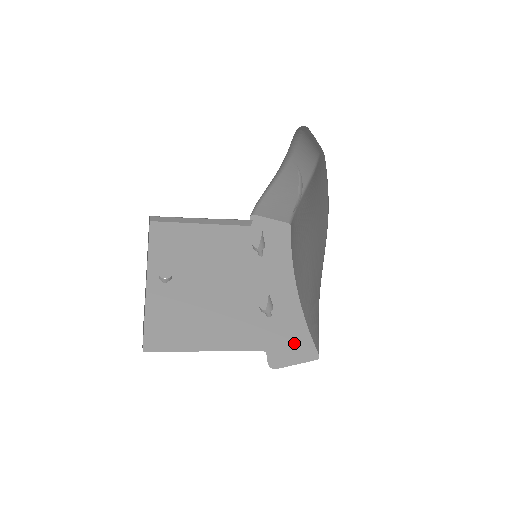
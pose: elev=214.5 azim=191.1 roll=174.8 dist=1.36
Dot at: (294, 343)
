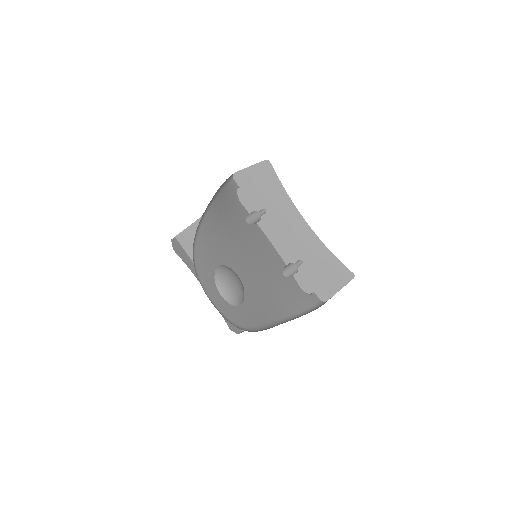
Dot at: (330, 274)
